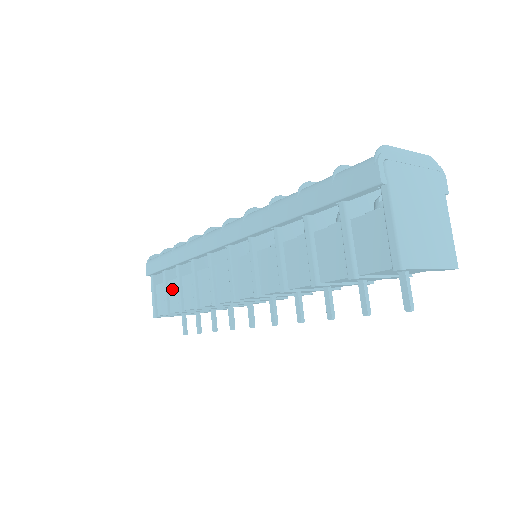
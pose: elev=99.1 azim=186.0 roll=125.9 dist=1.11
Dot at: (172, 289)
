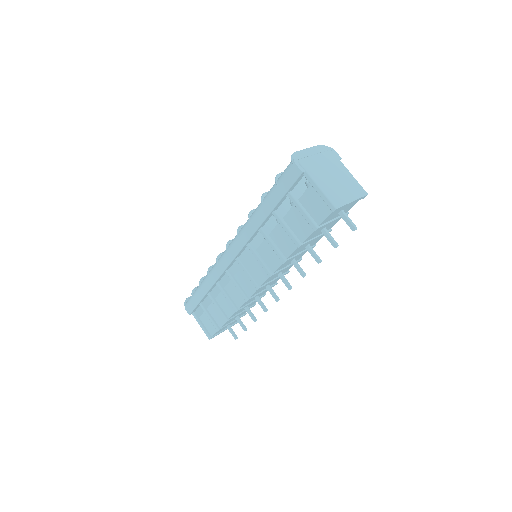
Dot at: (212, 311)
